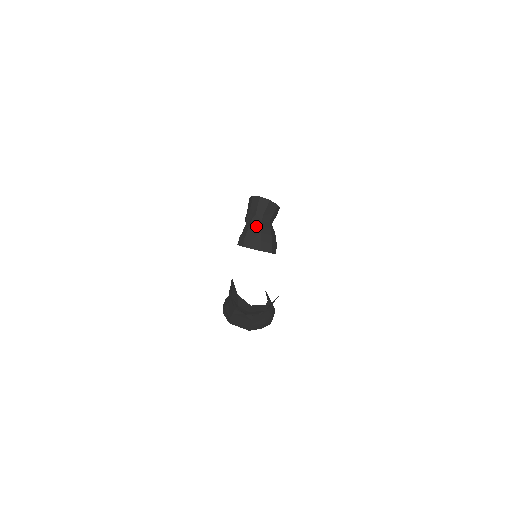
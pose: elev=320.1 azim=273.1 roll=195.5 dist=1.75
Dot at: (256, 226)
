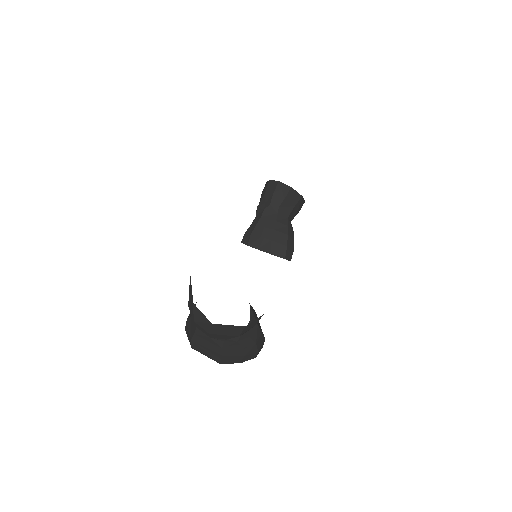
Dot at: (268, 220)
